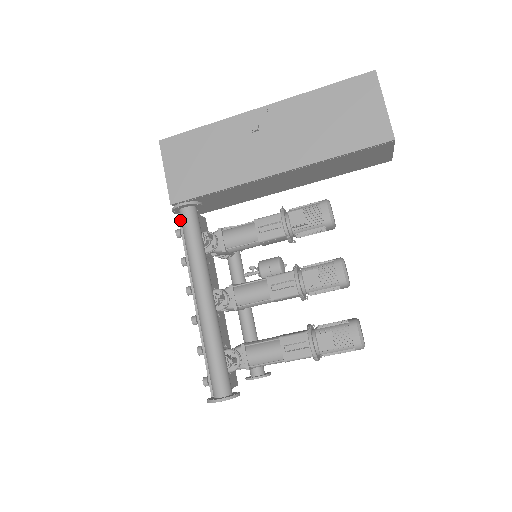
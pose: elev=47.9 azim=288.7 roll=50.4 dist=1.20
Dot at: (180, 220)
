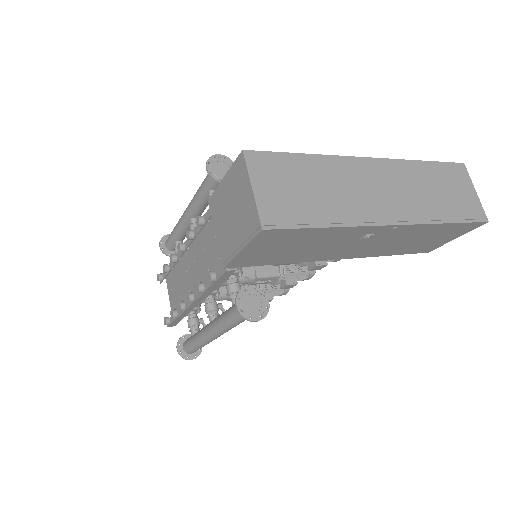
Dot at: (223, 276)
